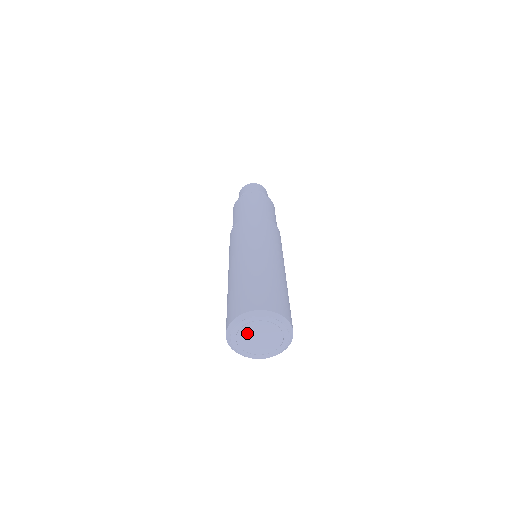
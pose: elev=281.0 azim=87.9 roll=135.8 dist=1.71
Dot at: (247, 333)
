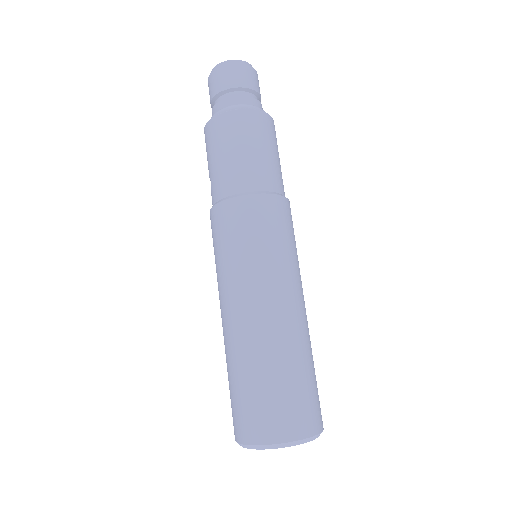
Dot at: occluded
